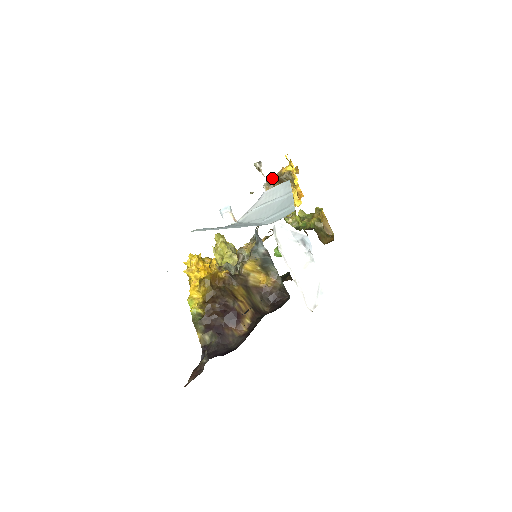
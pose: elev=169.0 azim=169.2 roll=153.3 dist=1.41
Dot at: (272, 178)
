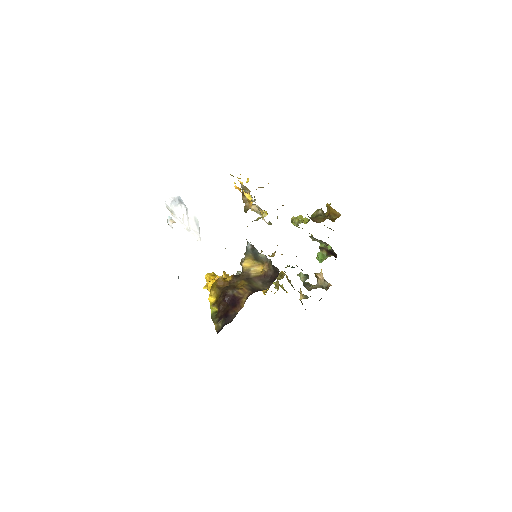
Dot at: (255, 199)
